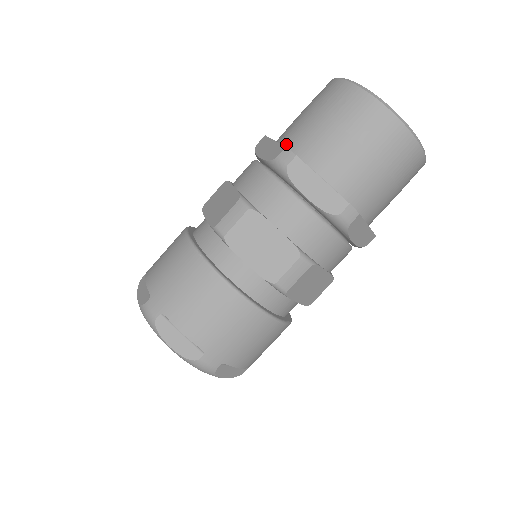
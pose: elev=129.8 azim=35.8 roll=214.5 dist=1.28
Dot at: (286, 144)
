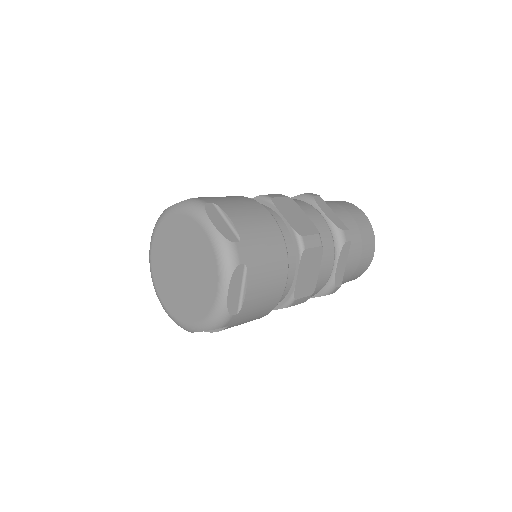
Dot at: occluded
